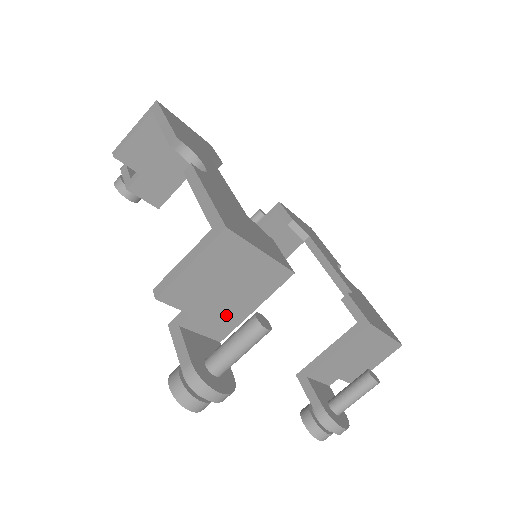
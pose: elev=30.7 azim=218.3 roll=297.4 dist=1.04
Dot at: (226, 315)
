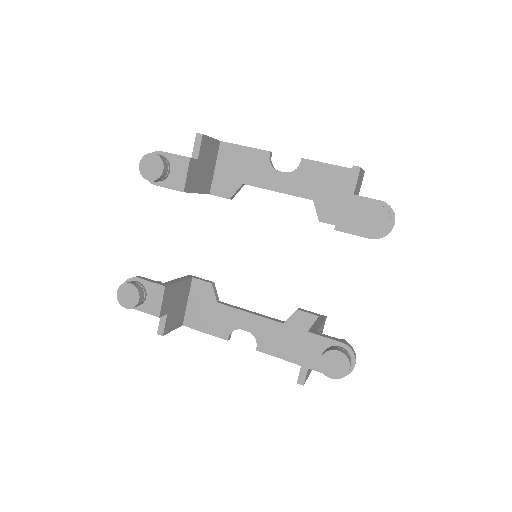
Dot at: occluded
